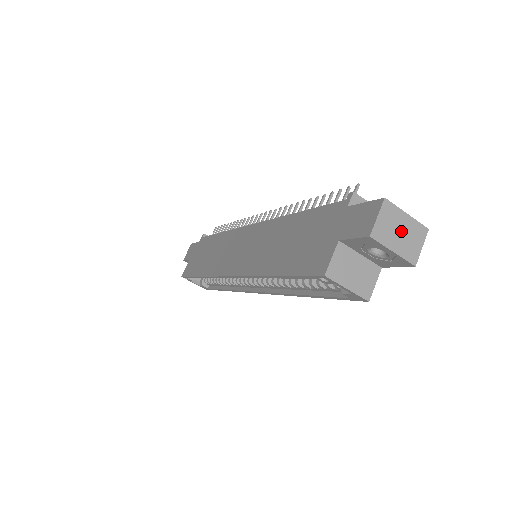
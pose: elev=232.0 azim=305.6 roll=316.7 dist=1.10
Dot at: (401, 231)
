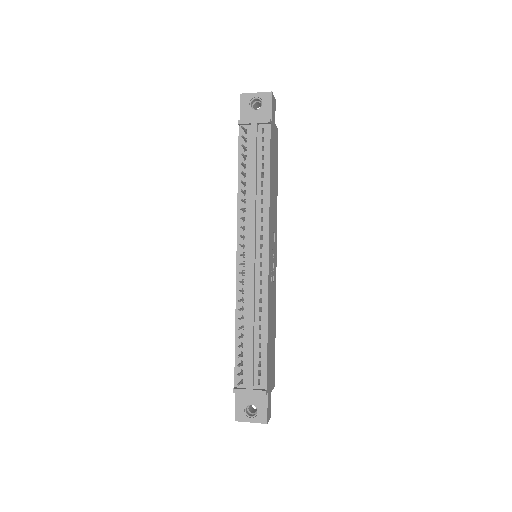
Dot at: occluded
